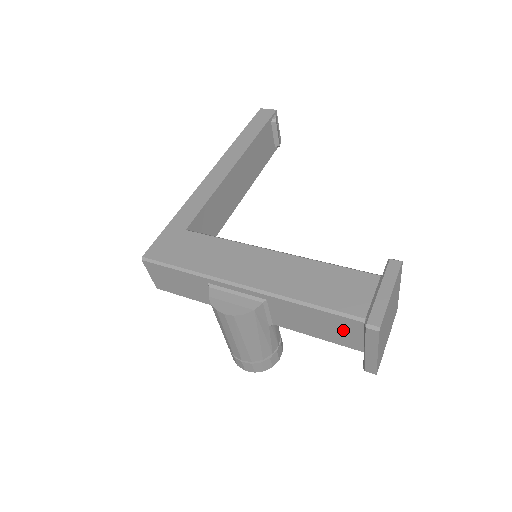
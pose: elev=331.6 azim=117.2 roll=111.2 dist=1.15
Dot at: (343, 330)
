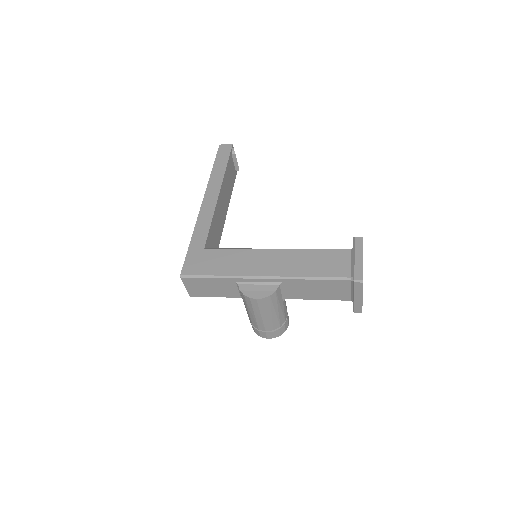
Dot at: (337, 289)
